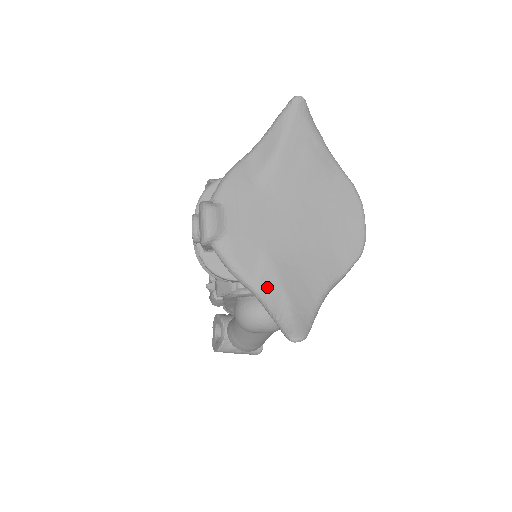
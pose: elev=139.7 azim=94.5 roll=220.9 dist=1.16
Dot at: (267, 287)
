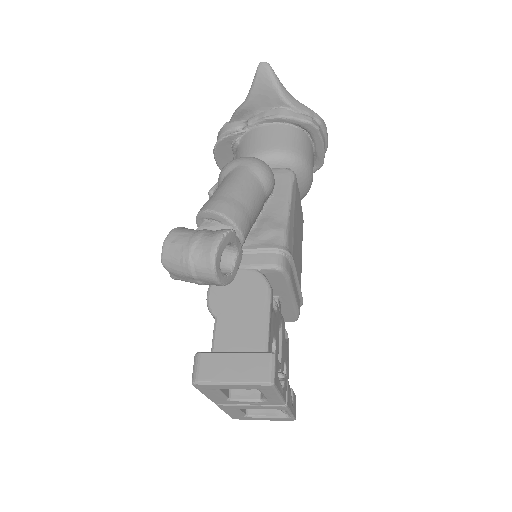
Dot at: occluded
